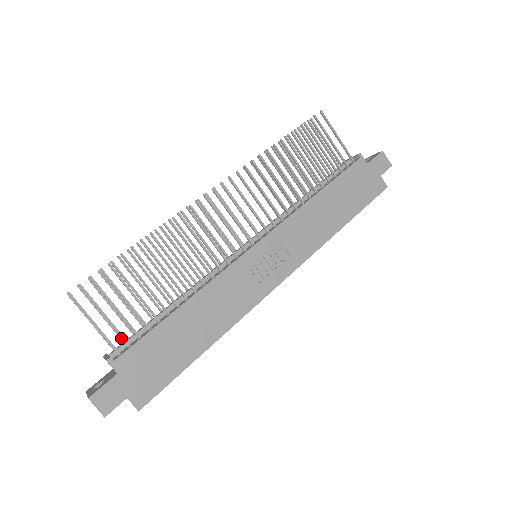
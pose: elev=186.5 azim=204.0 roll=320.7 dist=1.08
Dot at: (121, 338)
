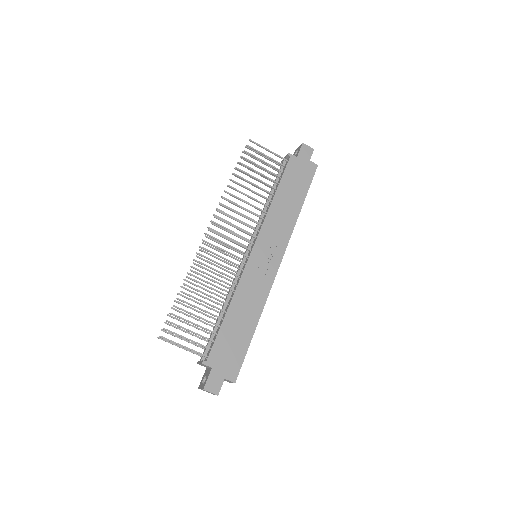
Dot at: (202, 347)
